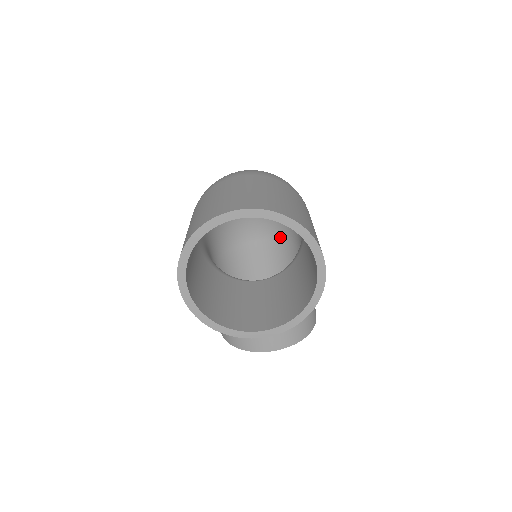
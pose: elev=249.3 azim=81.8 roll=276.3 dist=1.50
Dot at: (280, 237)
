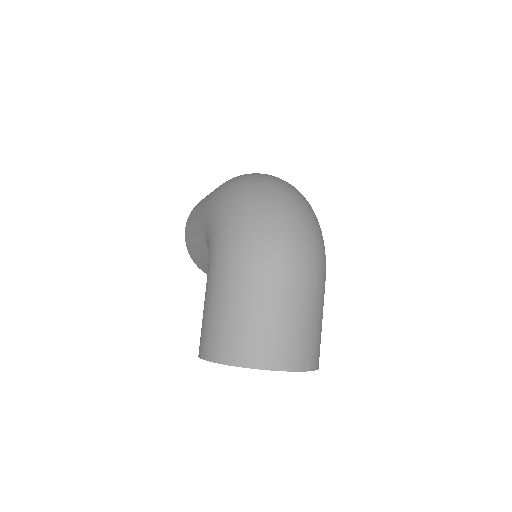
Dot at: occluded
